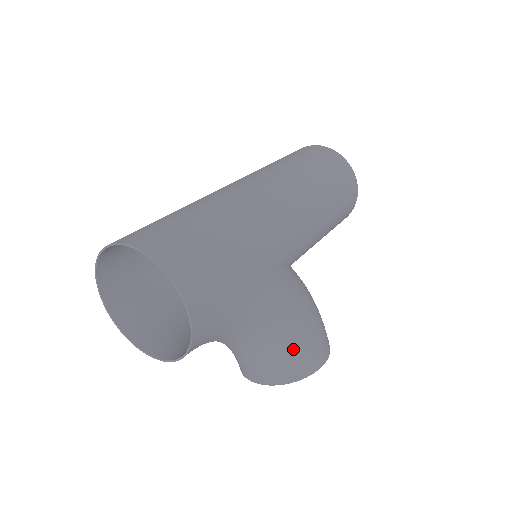
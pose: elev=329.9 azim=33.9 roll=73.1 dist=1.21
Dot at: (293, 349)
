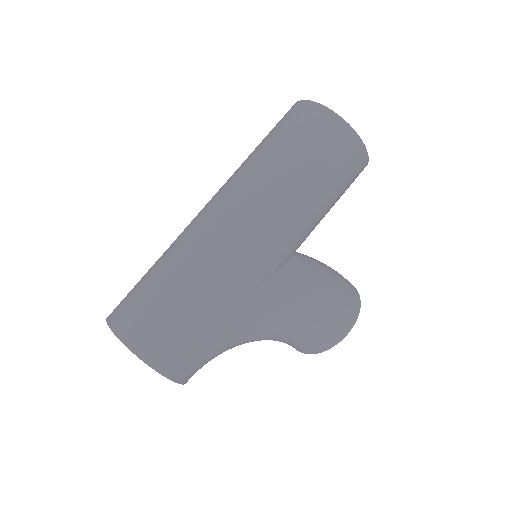
Dot at: (304, 335)
